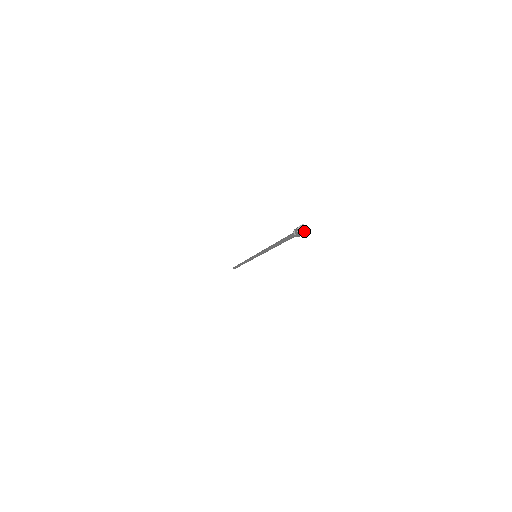
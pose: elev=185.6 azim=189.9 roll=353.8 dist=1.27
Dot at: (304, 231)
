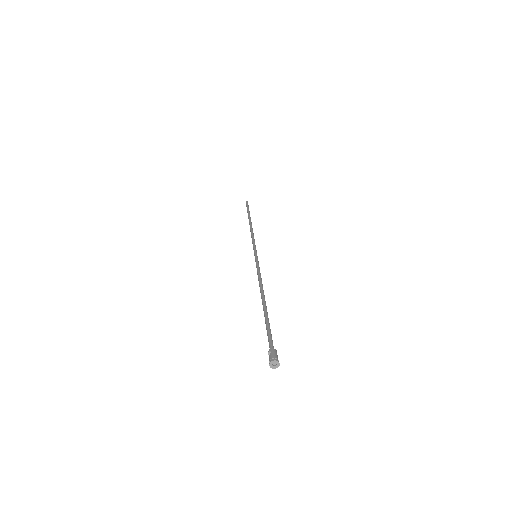
Dot at: (275, 366)
